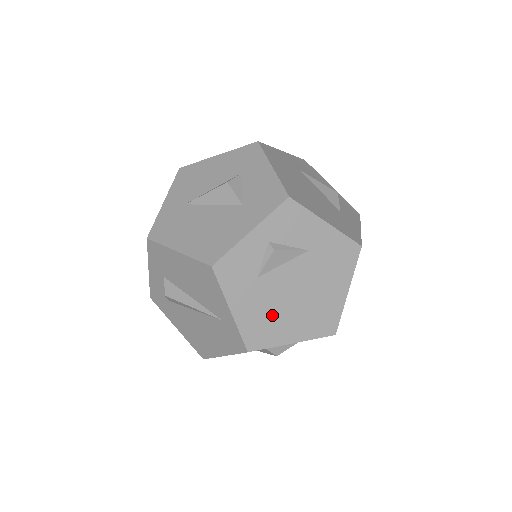
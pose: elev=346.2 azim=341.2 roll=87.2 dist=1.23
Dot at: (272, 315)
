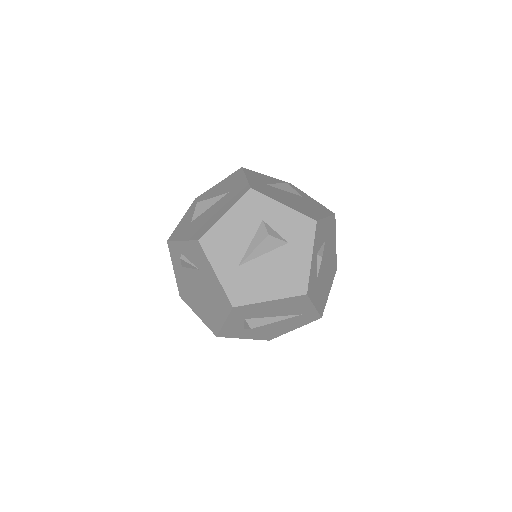
Dot at: (323, 289)
